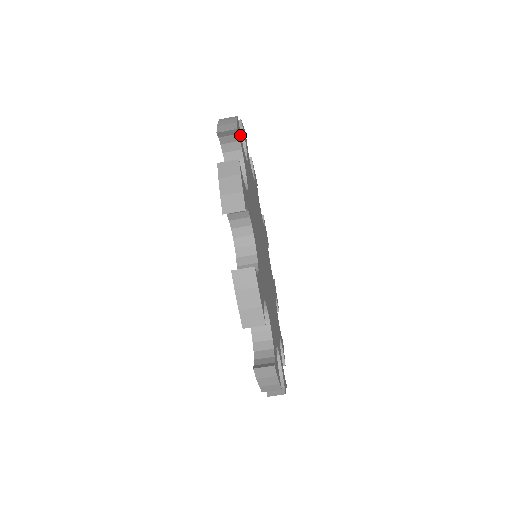
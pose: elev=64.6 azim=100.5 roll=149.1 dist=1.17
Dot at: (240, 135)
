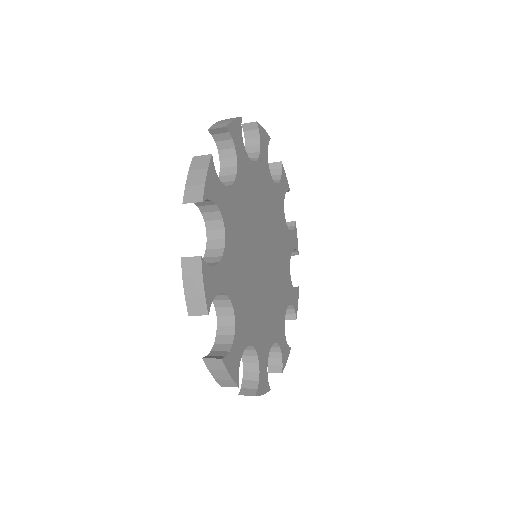
Dot at: (211, 275)
